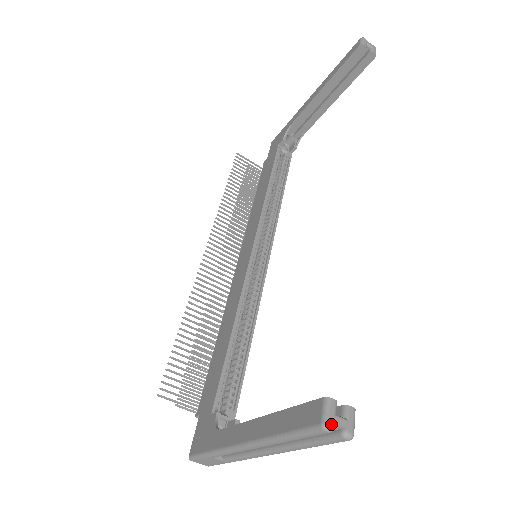
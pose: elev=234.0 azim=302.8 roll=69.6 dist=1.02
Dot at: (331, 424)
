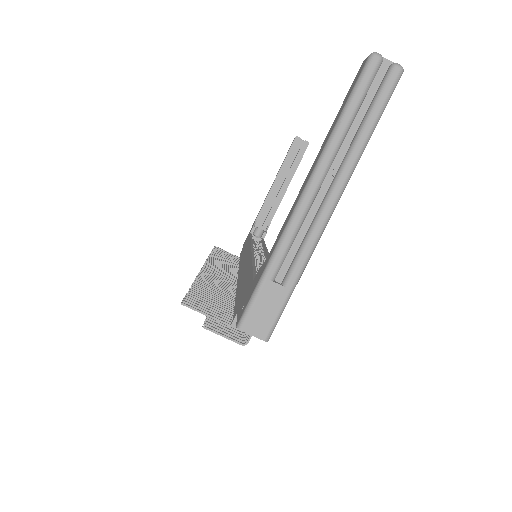
Dot at: (378, 54)
